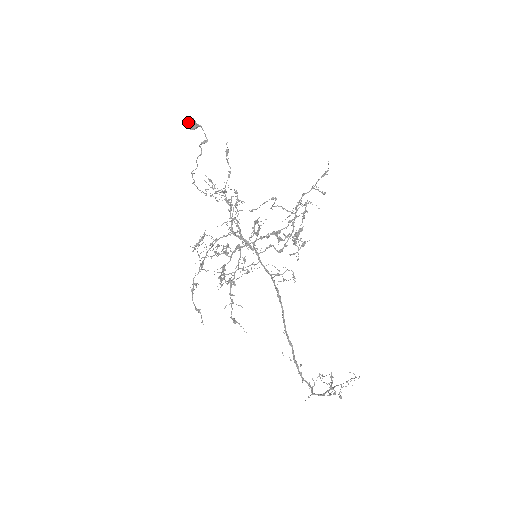
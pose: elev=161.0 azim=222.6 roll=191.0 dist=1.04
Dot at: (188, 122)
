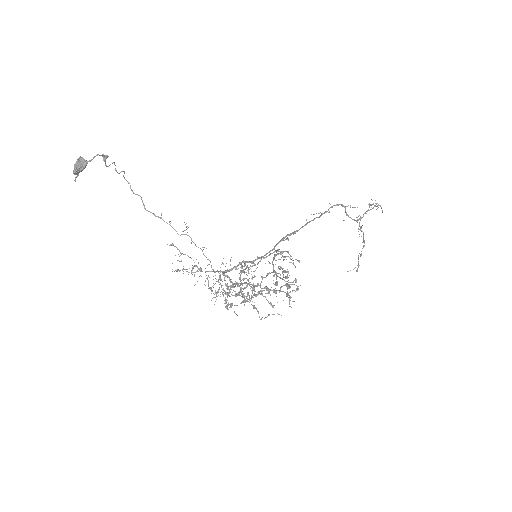
Dot at: (75, 174)
